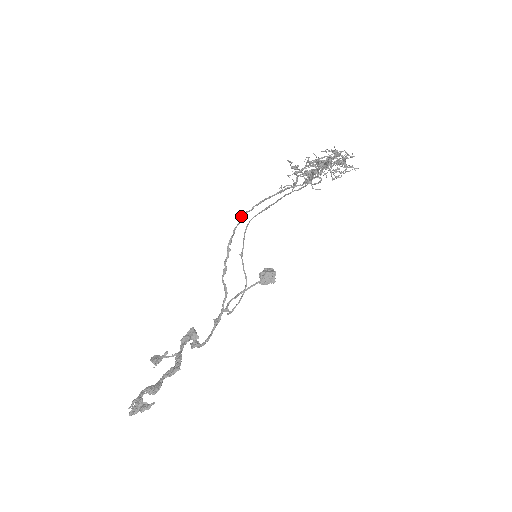
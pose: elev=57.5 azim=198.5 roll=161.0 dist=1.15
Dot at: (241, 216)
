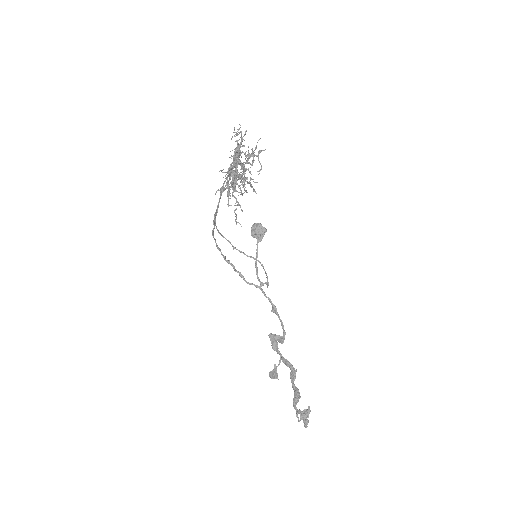
Dot at: occluded
